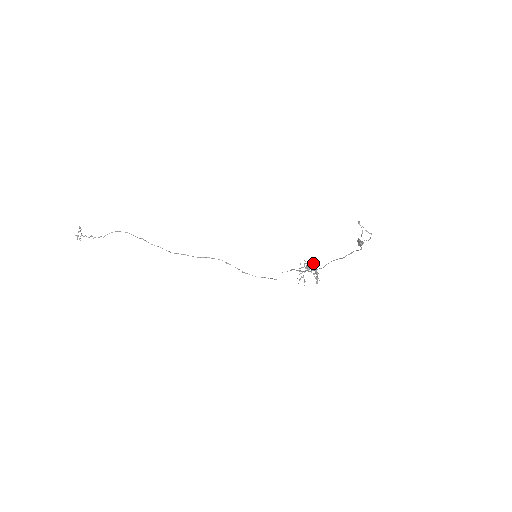
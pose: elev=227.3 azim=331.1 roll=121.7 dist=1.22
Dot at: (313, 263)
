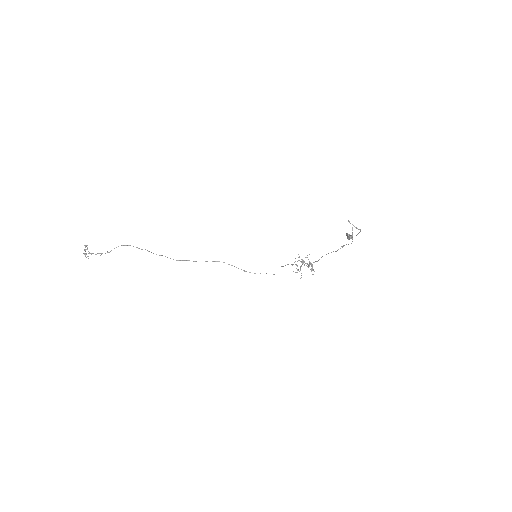
Dot at: (307, 257)
